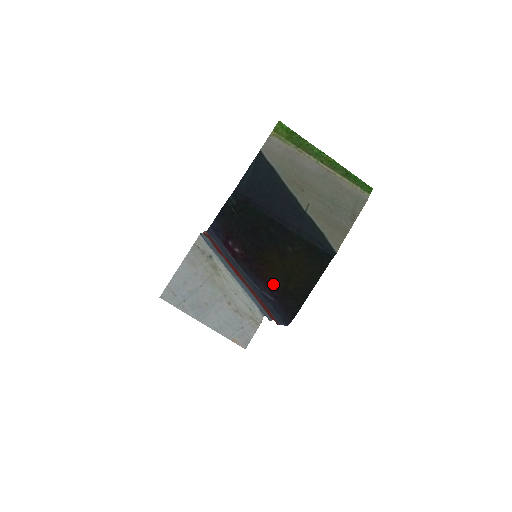
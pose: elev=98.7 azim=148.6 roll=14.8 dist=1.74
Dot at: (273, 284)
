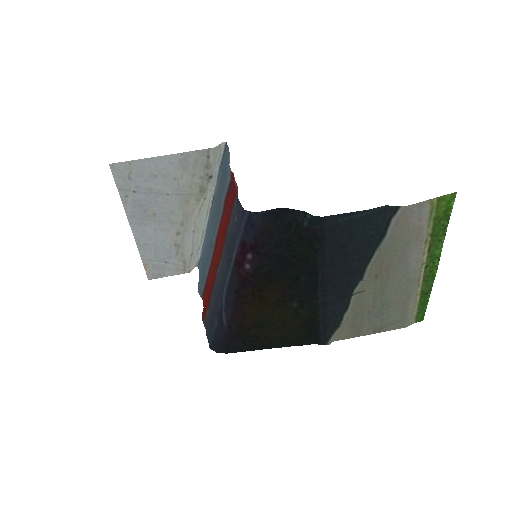
Dot at: (242, 318)
